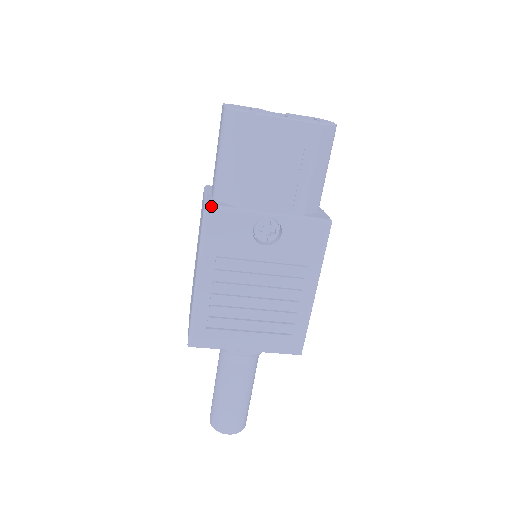
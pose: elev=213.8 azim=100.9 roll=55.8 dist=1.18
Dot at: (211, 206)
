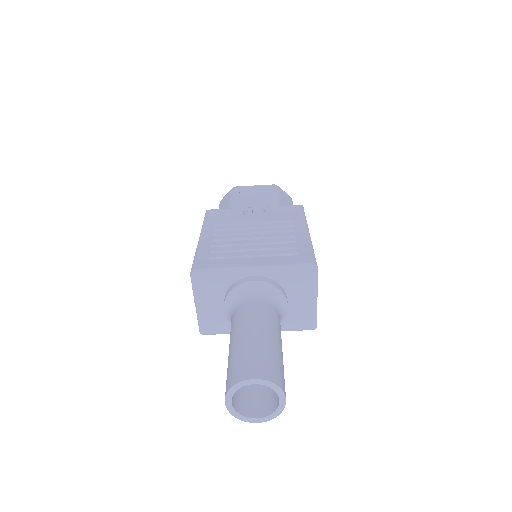
Dot at: (211, 210)
